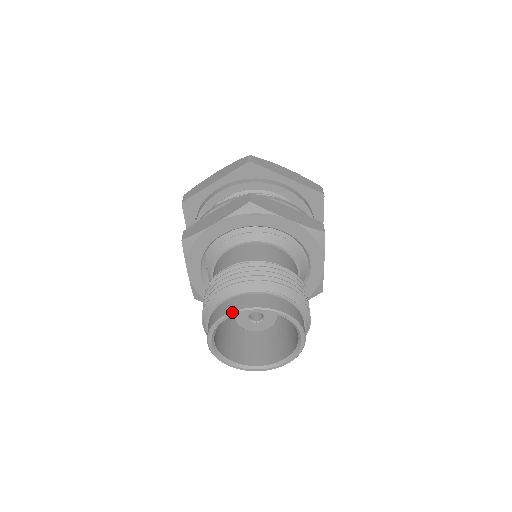
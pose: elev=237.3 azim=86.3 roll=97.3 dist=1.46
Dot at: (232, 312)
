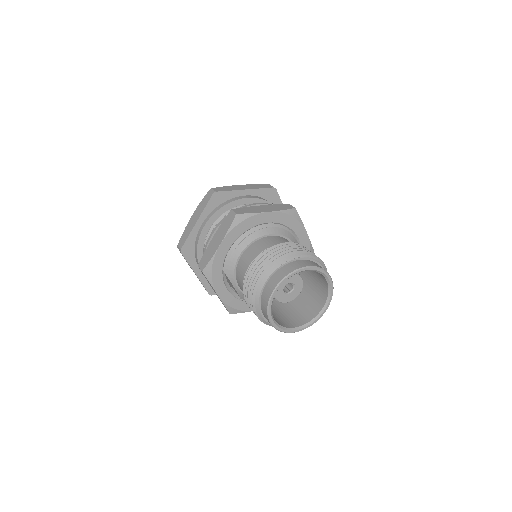
Dot at: (276, 286)
